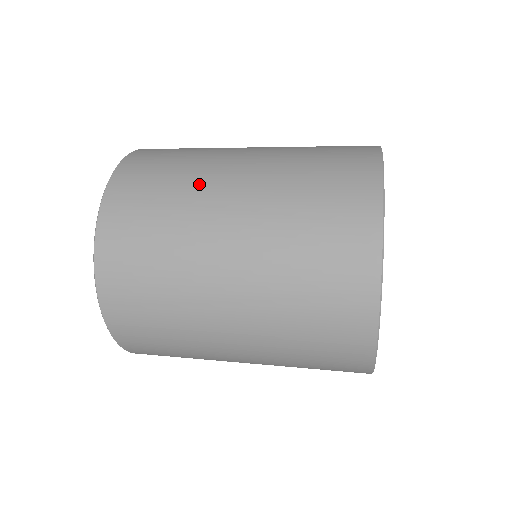
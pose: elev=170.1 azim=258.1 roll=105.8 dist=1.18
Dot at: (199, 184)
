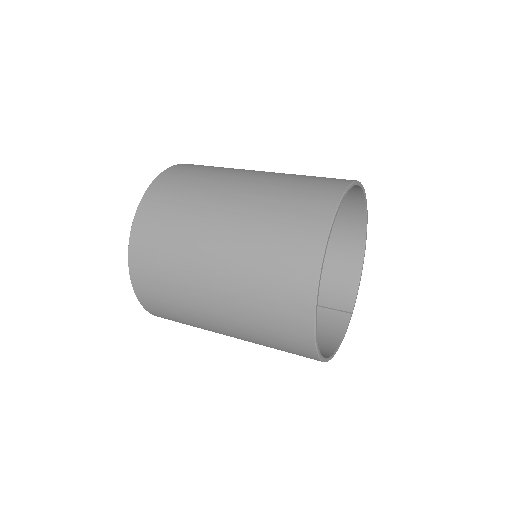
Dot at: (189, 295)
